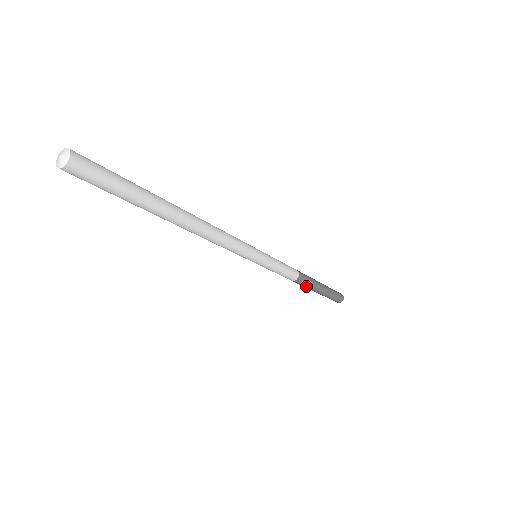
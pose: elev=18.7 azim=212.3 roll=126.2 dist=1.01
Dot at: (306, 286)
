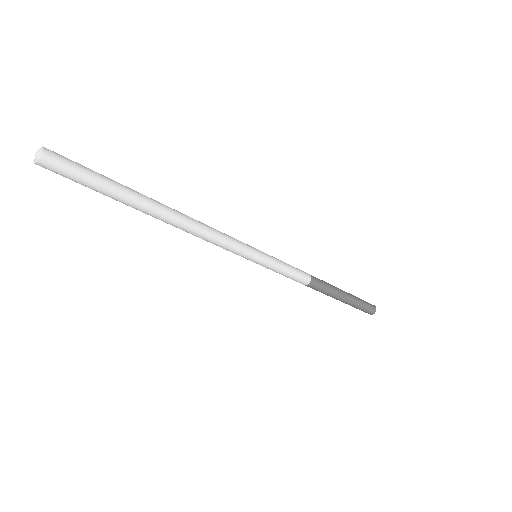
Dot at: (323, 292)
